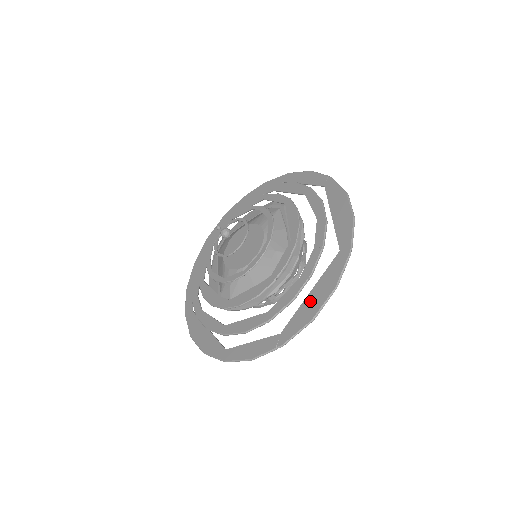
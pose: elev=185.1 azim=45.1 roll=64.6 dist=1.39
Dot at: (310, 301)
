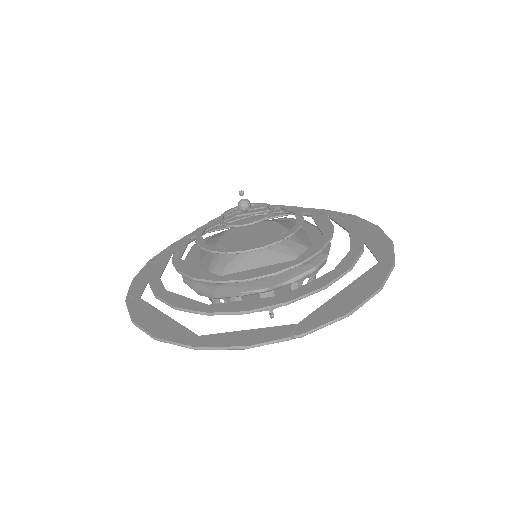
Dot at: (343, 297)
